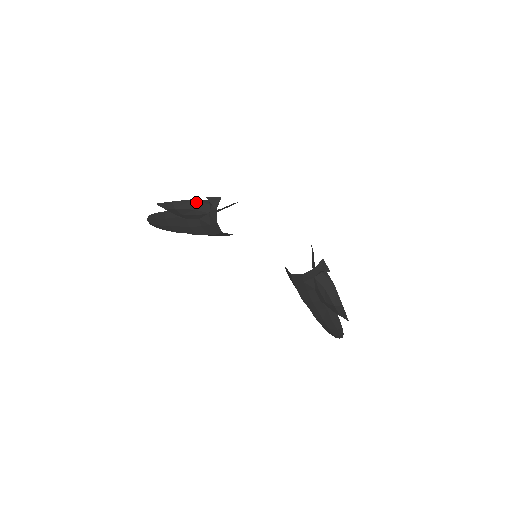
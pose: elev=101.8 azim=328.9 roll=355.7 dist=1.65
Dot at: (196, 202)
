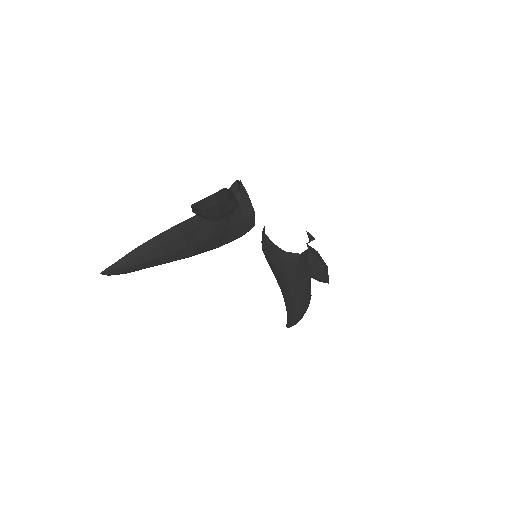
Dot at: (227, 191)
